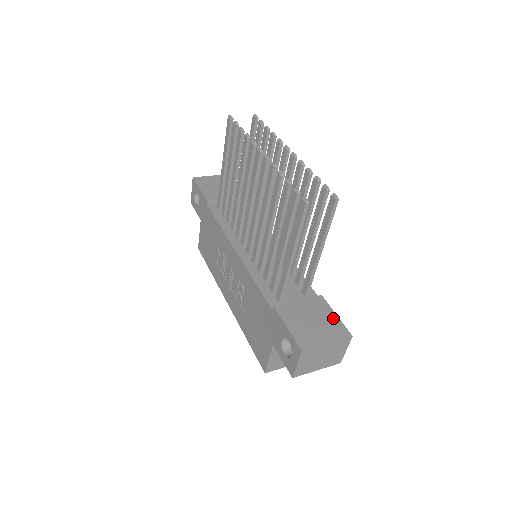
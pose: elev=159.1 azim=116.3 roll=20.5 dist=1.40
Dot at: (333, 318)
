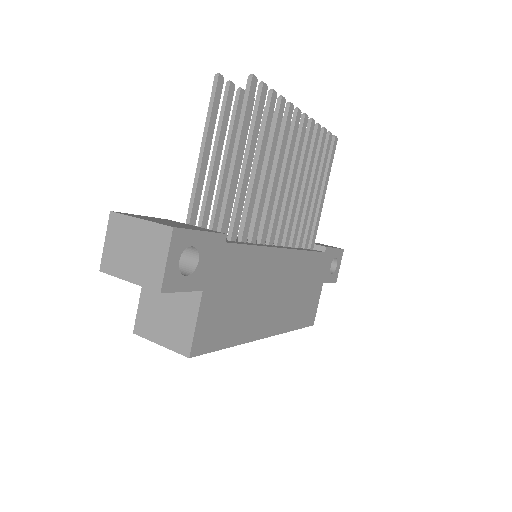
Dot at: (193, 228)
